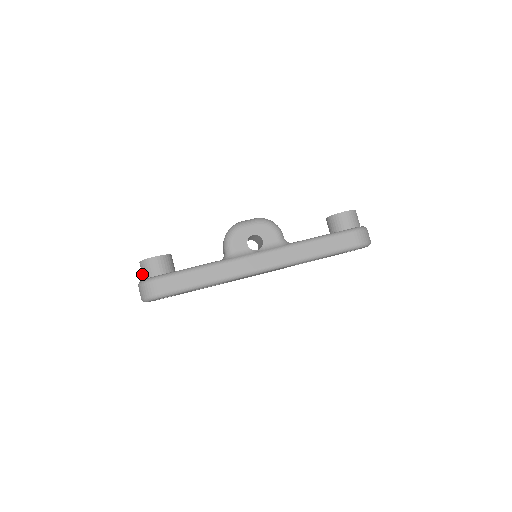
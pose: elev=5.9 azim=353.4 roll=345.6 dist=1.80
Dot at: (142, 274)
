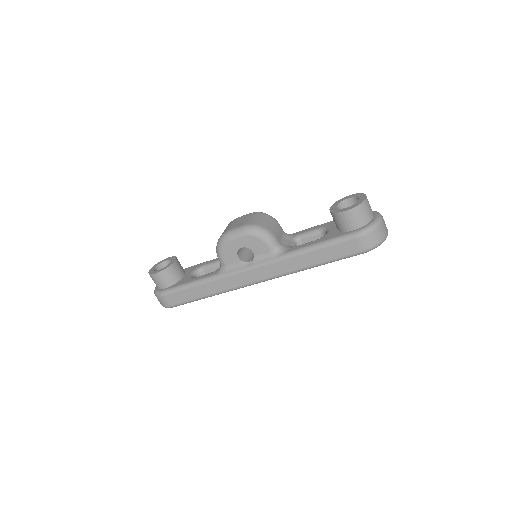
Dot at: occluded
